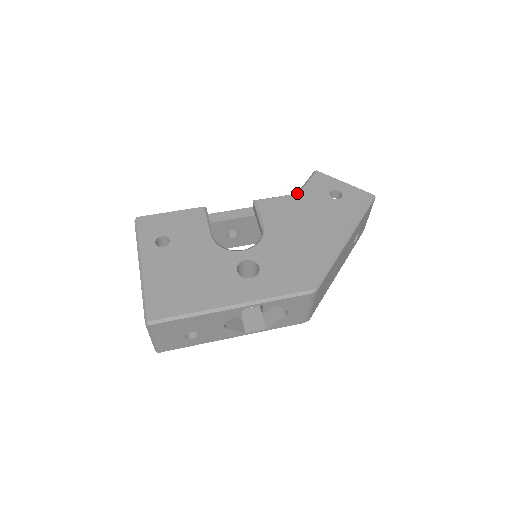
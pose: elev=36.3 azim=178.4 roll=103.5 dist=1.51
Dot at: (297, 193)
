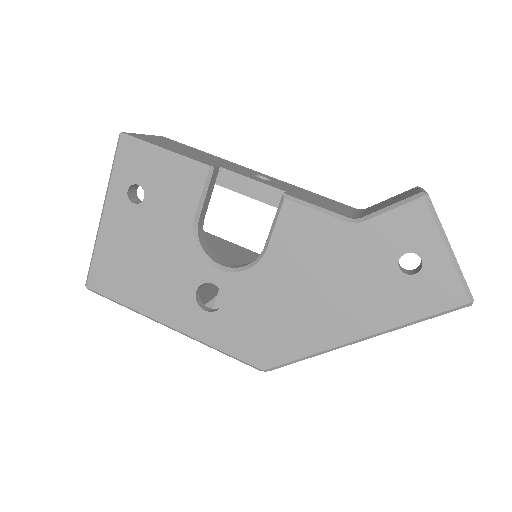
Dot at: (353, 223)
